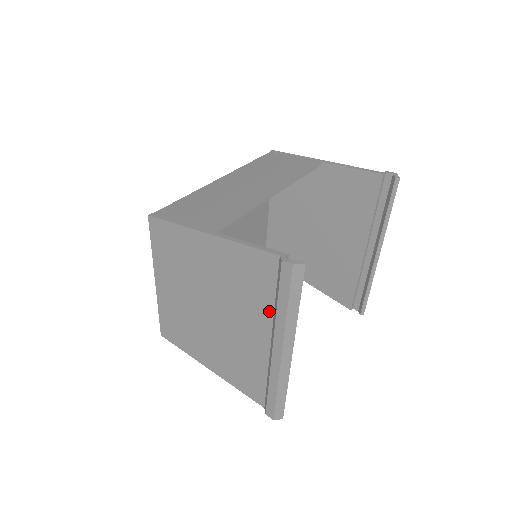
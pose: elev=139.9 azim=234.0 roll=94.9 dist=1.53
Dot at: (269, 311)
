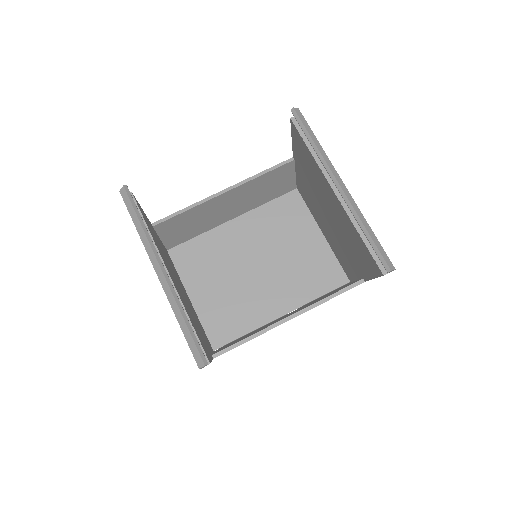
Dot at: occluded
